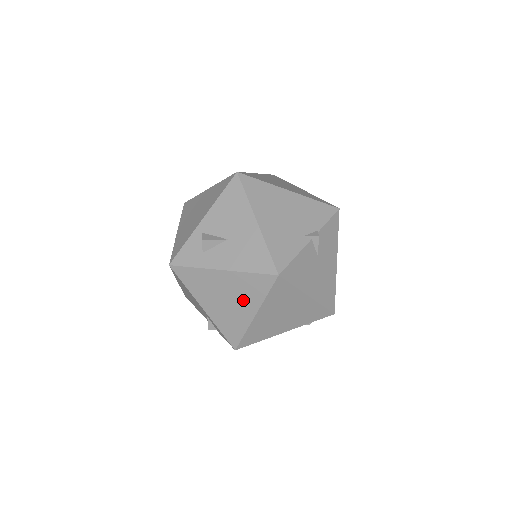
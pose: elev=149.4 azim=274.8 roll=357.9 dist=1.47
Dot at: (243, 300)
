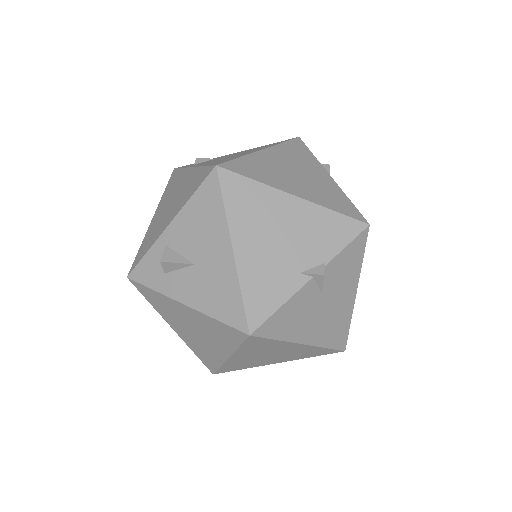
Dot at: (213, 339)
